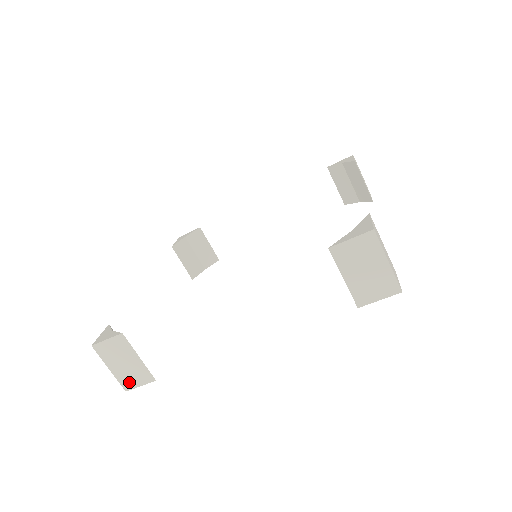
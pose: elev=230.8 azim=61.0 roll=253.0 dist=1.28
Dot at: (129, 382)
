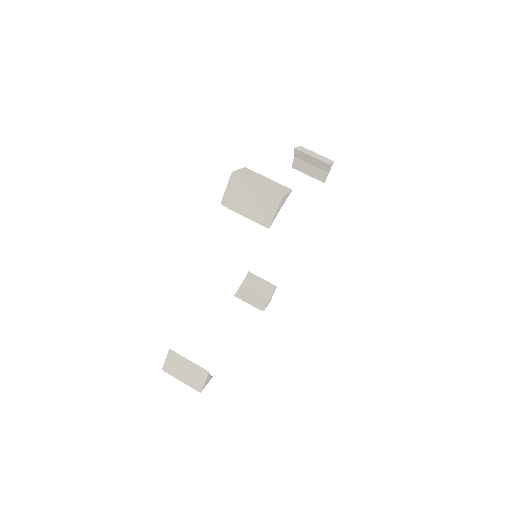
Dot at: (197, 384)
